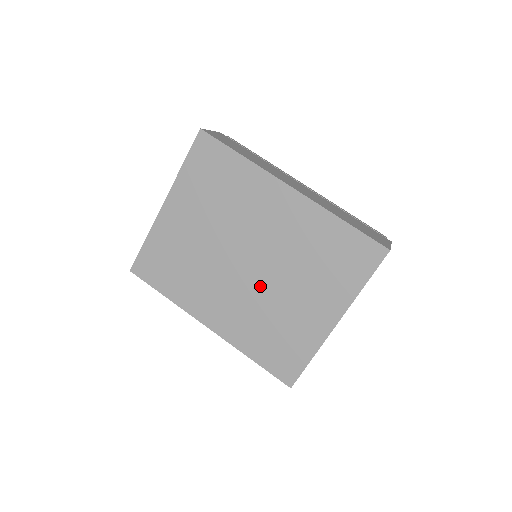
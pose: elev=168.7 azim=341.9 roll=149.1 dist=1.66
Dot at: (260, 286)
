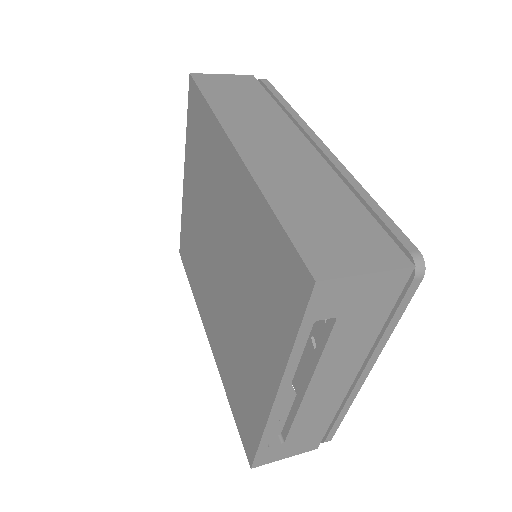
Dot at: (227, 300)
